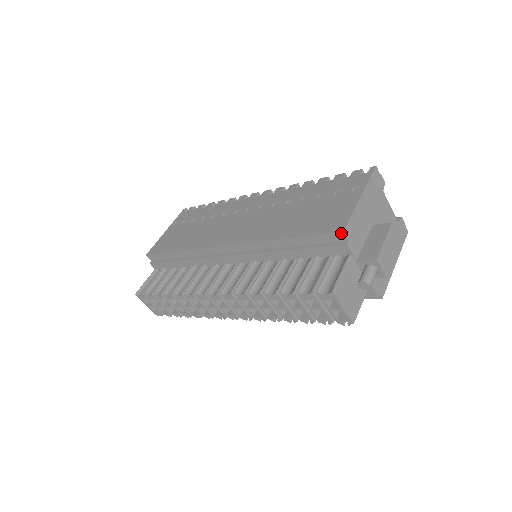
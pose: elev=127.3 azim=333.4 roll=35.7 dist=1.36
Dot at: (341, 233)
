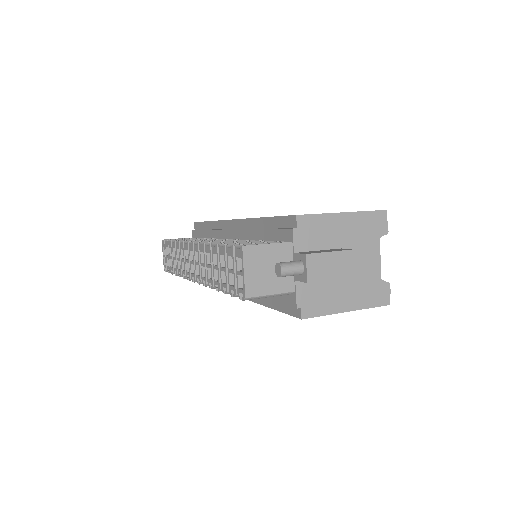
Dot at: (295, 216)
